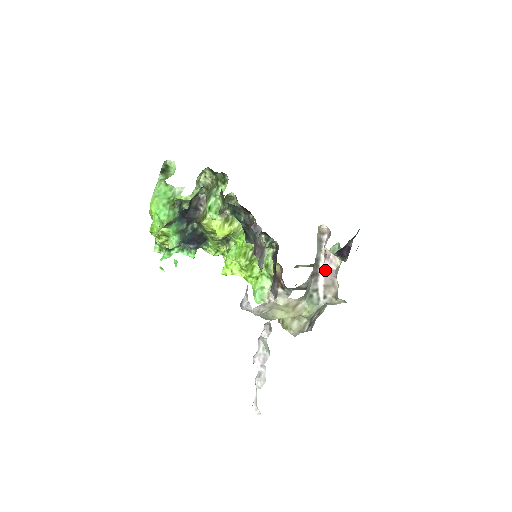
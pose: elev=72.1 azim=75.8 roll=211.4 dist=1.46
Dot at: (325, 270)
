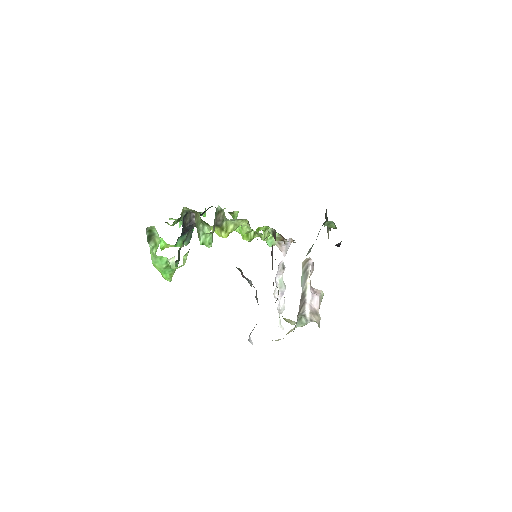
Dot at: (311, 297)
